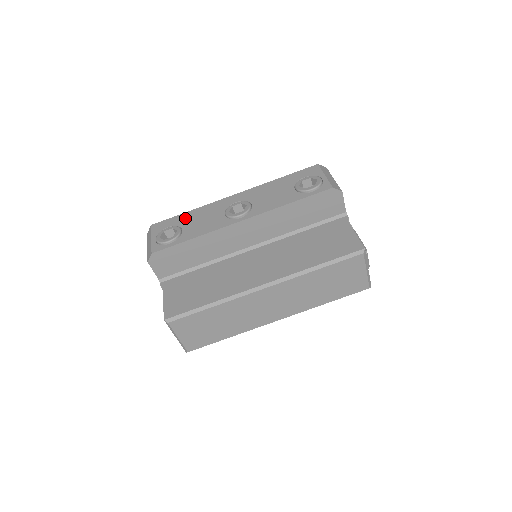
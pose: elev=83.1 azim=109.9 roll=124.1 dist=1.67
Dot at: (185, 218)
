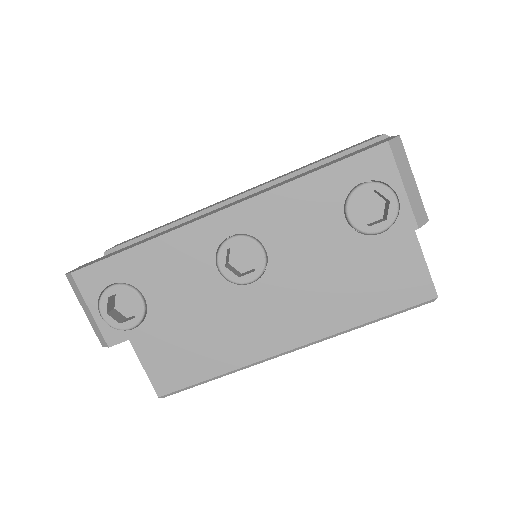
Dot at: (137, 266)
